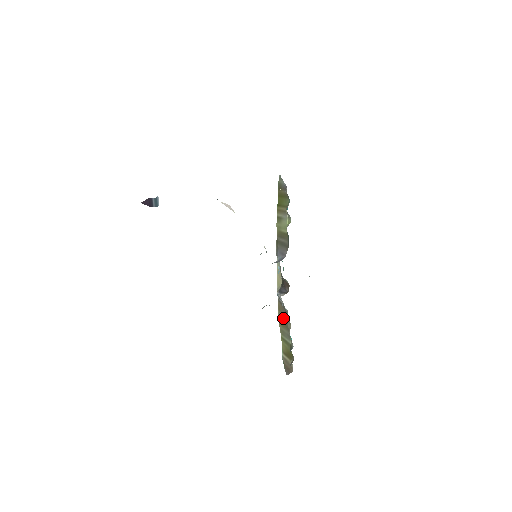
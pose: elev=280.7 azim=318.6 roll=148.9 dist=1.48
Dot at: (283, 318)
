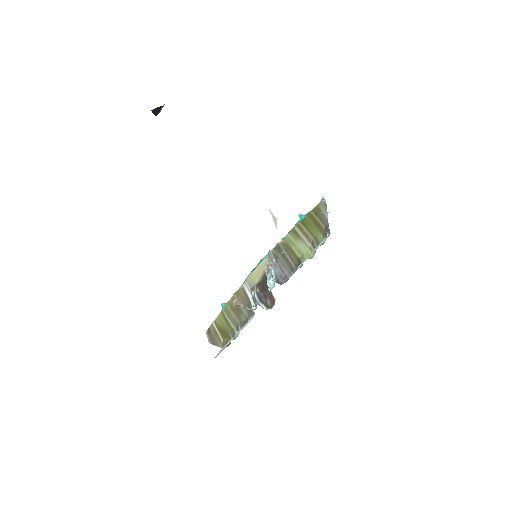
Dot at: (239, 306)
